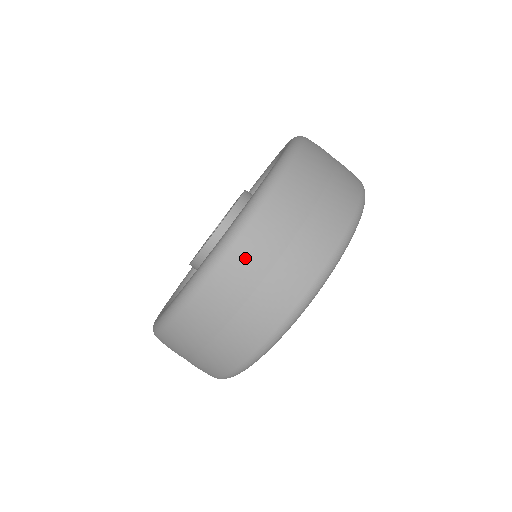
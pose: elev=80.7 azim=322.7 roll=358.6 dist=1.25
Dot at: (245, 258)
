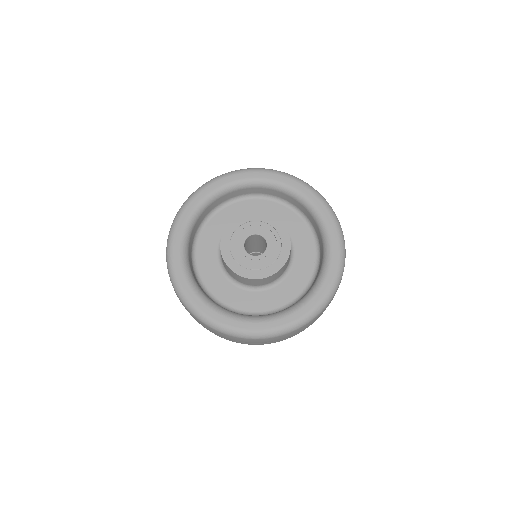
Dot at: (264, 341)
